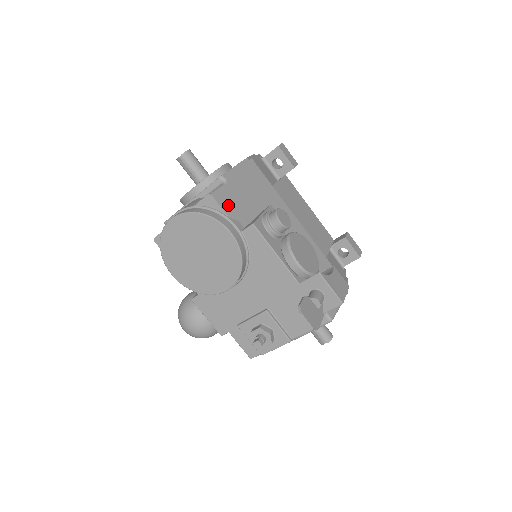
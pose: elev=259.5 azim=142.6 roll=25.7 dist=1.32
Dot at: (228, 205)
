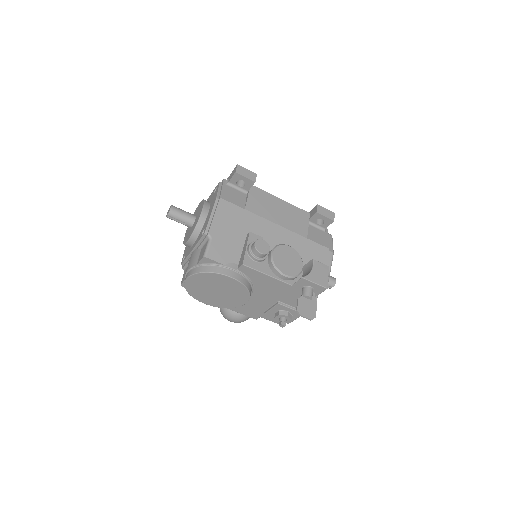
Dot at: (220, 255)
